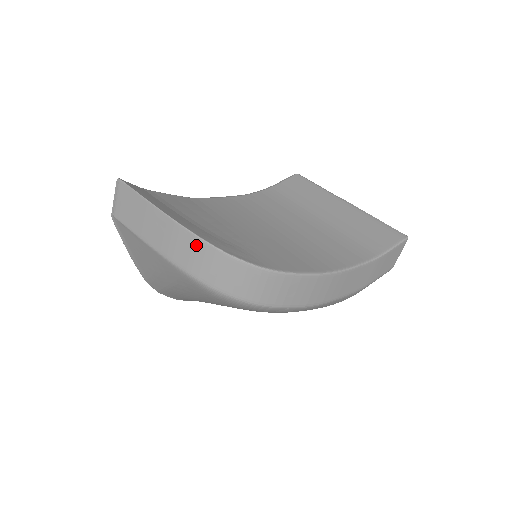
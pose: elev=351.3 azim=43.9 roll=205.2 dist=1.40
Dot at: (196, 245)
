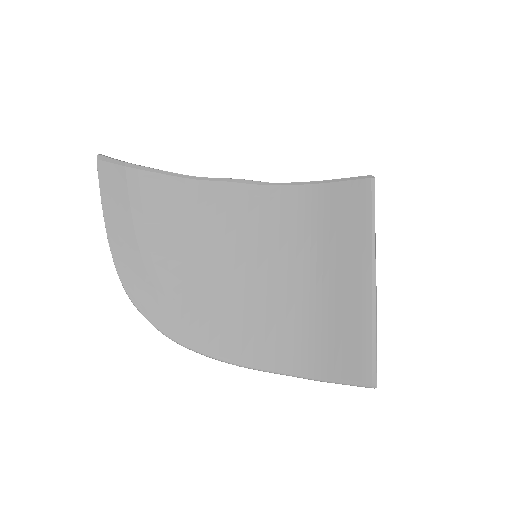
Dot at: occluded
